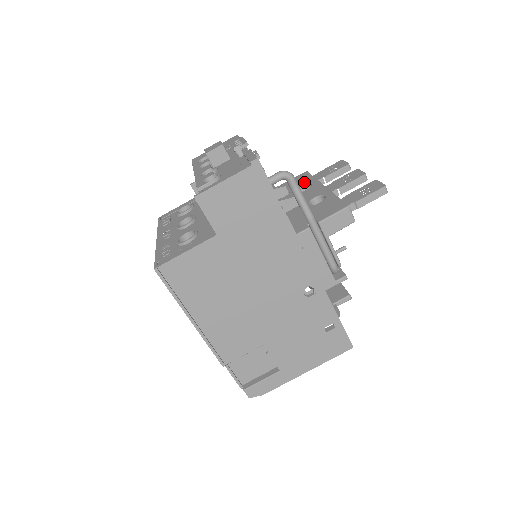
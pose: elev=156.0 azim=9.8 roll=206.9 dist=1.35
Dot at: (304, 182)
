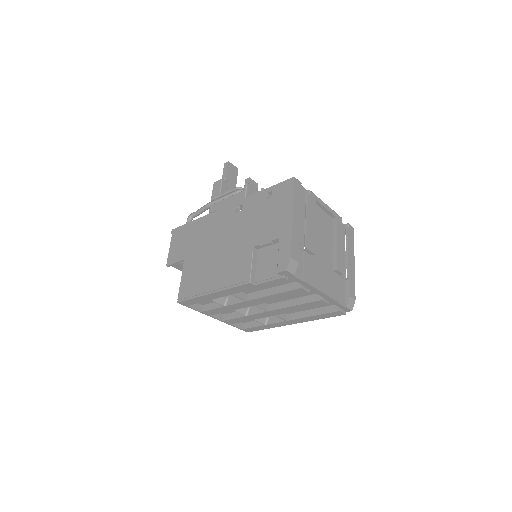
Dot at: occluded
